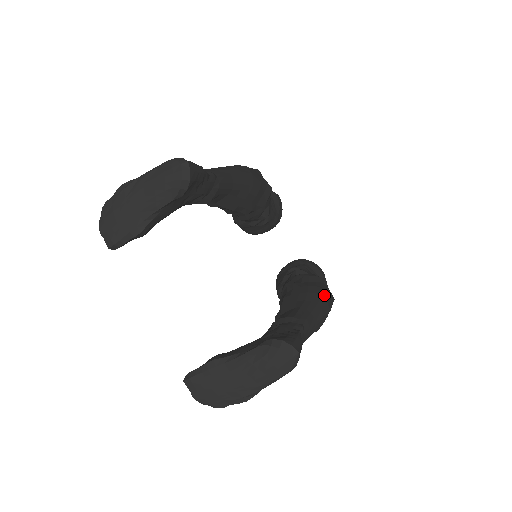
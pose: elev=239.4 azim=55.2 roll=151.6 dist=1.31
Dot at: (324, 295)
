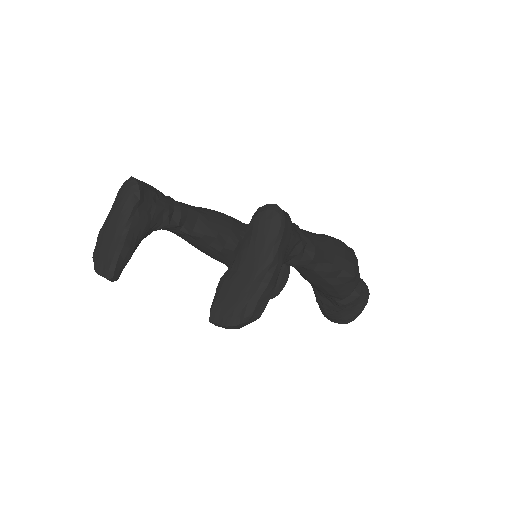
Dot at: occluded
